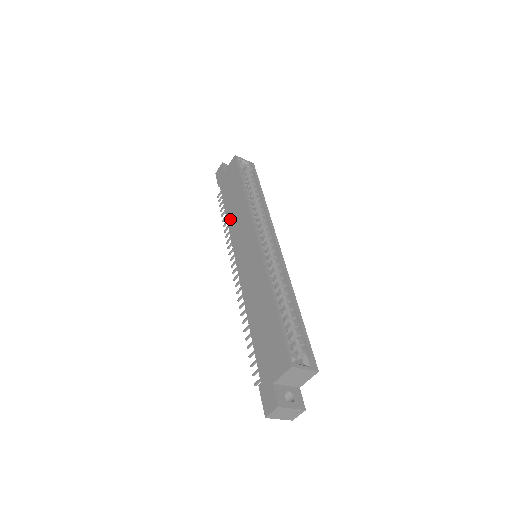
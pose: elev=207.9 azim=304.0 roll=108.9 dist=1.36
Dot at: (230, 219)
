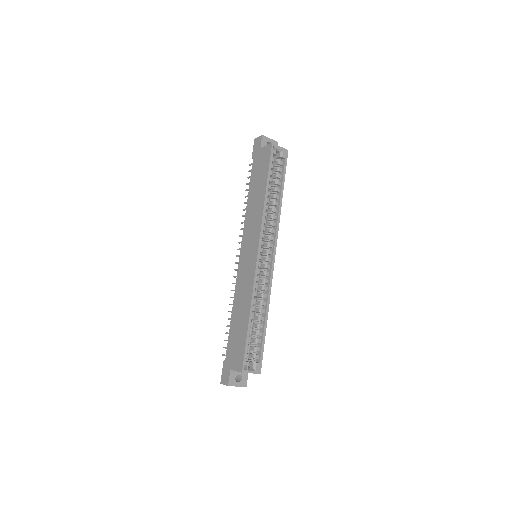
Dot at: (249, 208)
